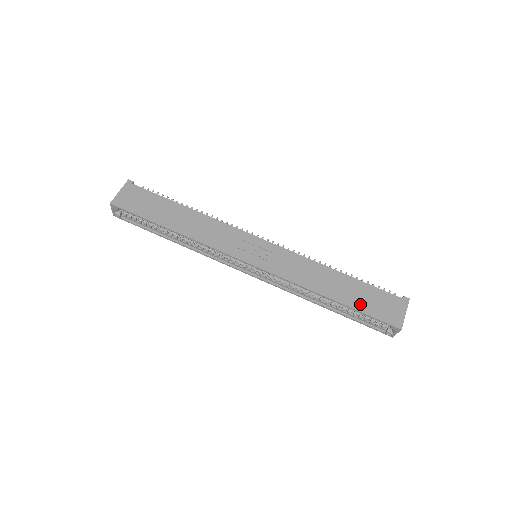
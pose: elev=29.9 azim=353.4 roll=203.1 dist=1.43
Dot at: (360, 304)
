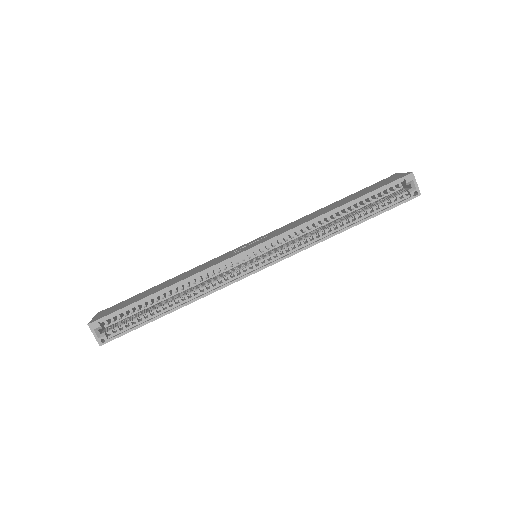
Dot at: (365, 193)
